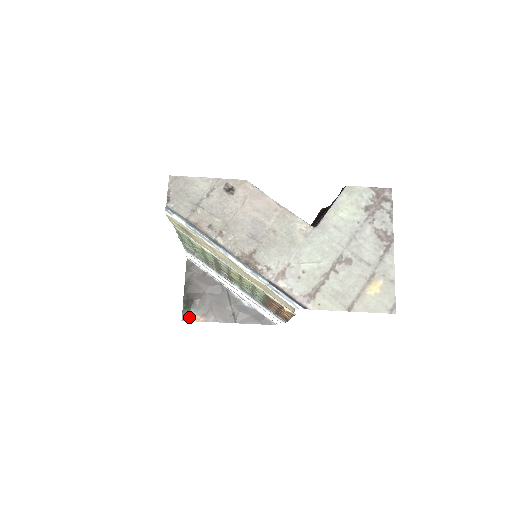
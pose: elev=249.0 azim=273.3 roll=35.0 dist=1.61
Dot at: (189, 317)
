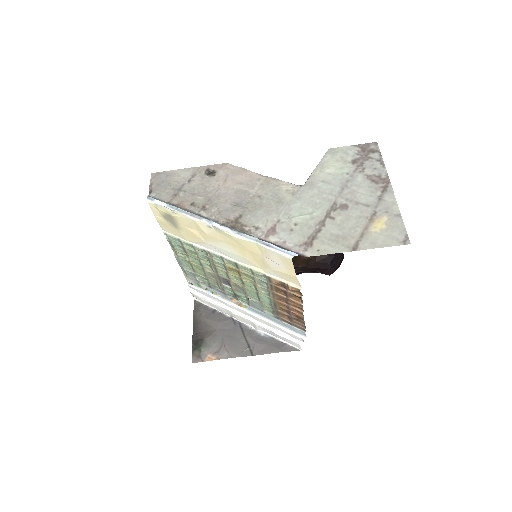
Dot at: (200, 358)
